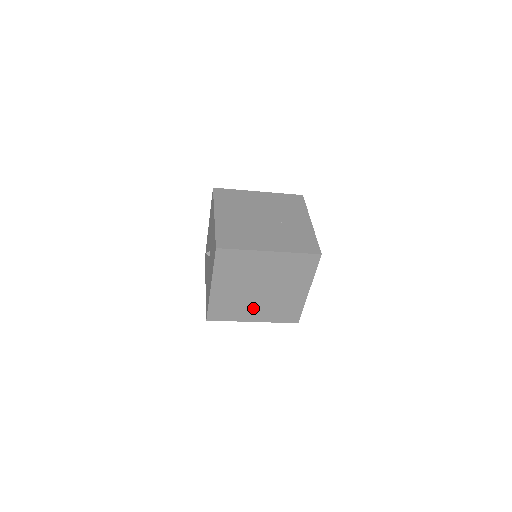
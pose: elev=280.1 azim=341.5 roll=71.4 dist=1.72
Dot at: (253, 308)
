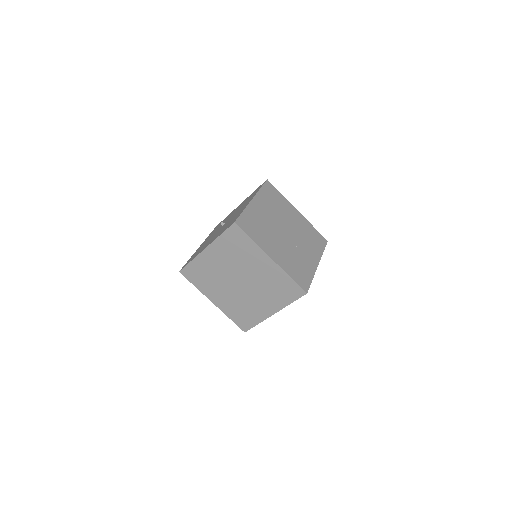
Dot at: (222, 292)
